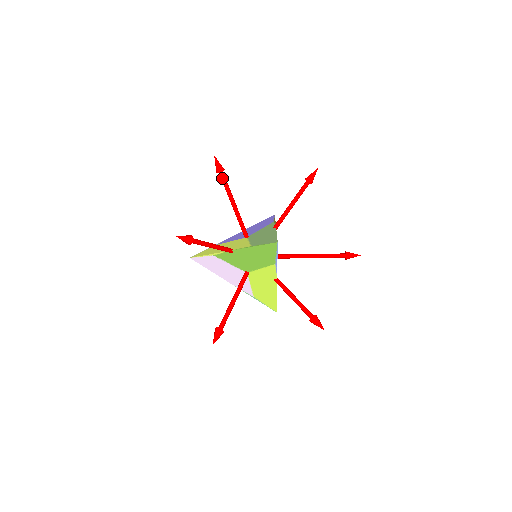
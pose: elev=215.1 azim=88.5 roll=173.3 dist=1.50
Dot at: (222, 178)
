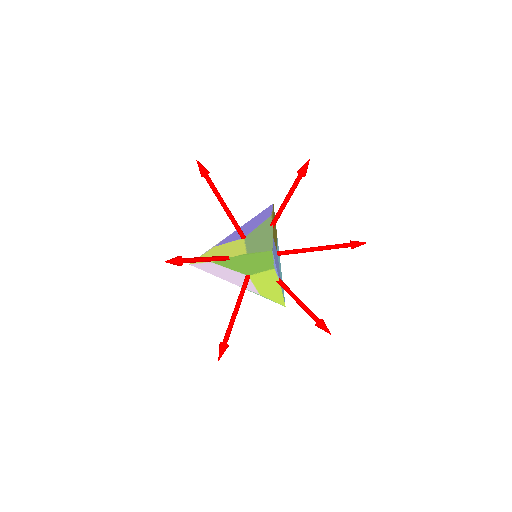
Dot at: (208, 182)
